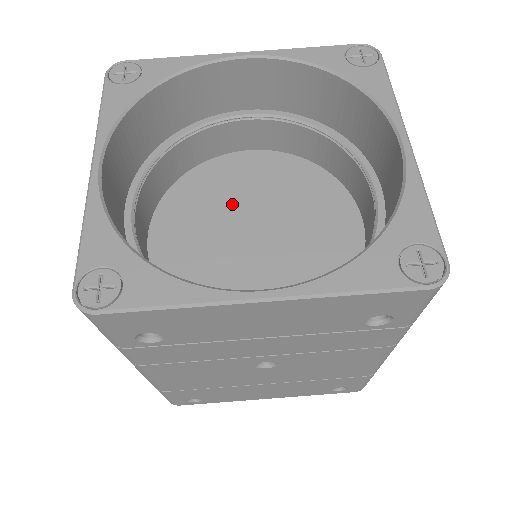
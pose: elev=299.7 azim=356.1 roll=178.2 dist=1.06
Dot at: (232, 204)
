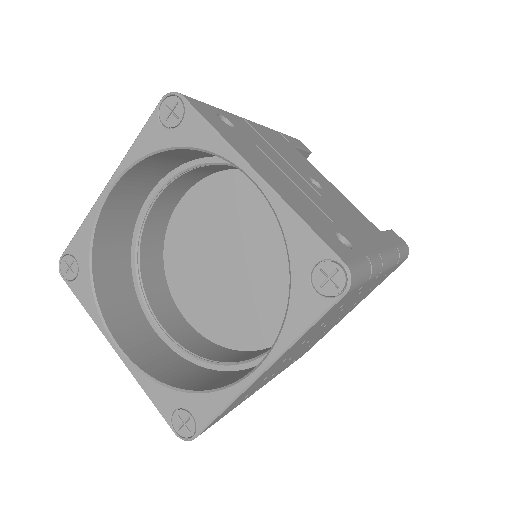
Dot at: (242, 226)
